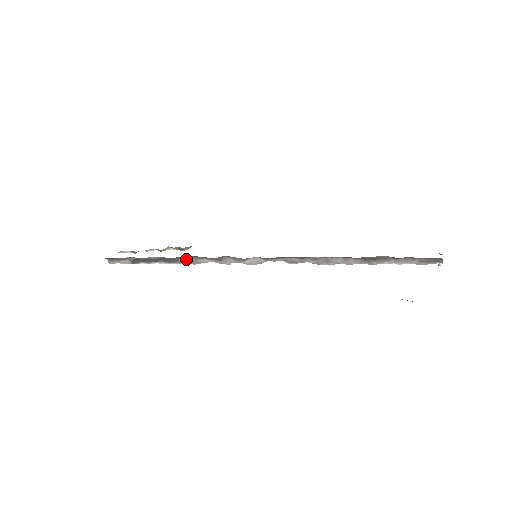
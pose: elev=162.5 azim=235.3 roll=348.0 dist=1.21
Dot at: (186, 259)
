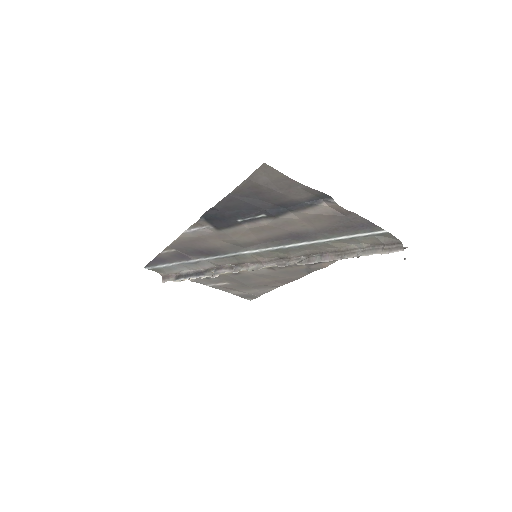
Dot at: (210, 271)
